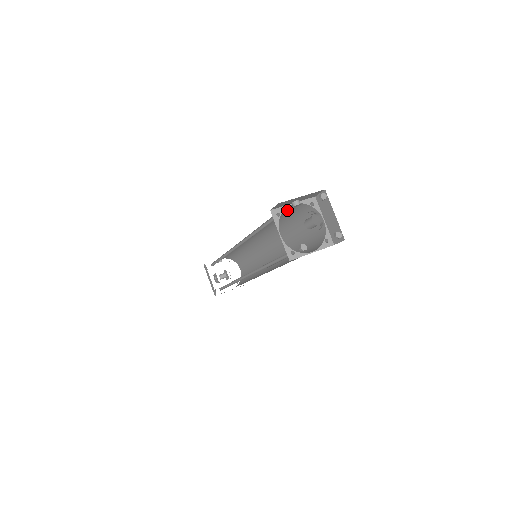
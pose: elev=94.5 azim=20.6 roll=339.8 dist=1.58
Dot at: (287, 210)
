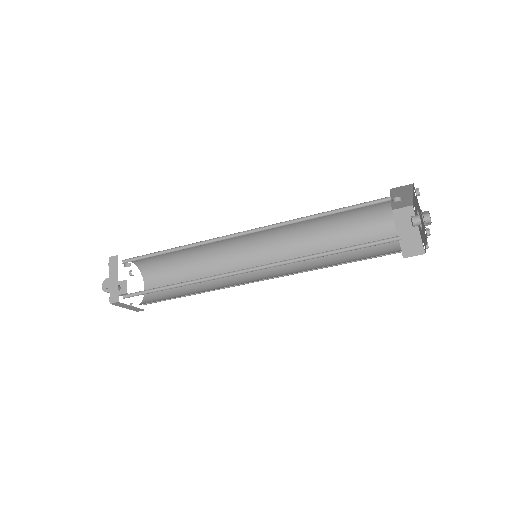
Dot at: (419, 193)
